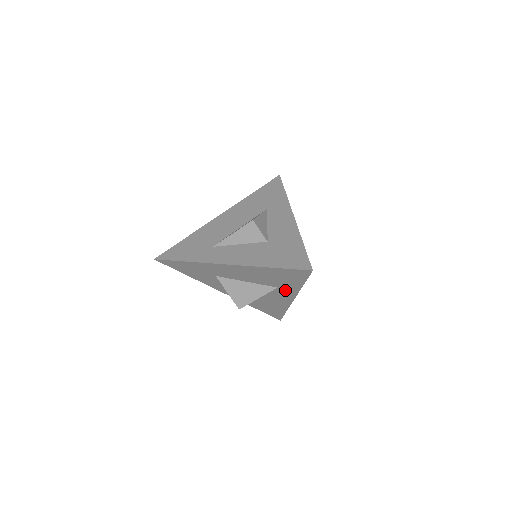
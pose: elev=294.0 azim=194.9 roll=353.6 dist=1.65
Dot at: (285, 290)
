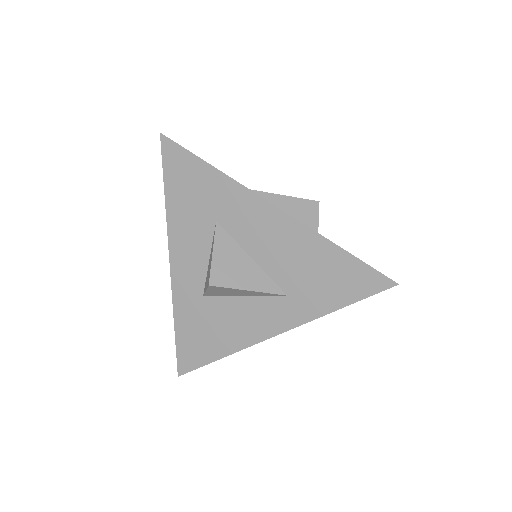
Dot at: (291, 307)
